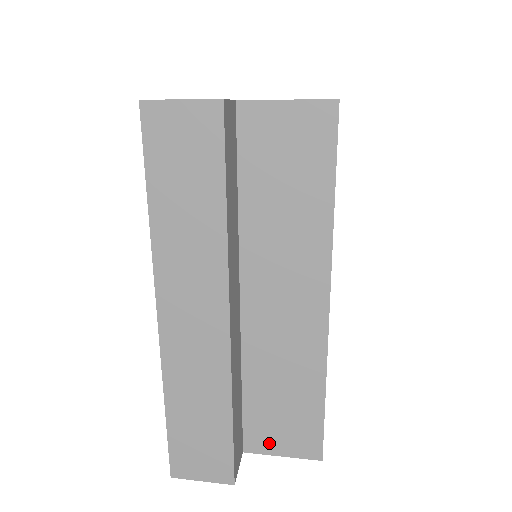
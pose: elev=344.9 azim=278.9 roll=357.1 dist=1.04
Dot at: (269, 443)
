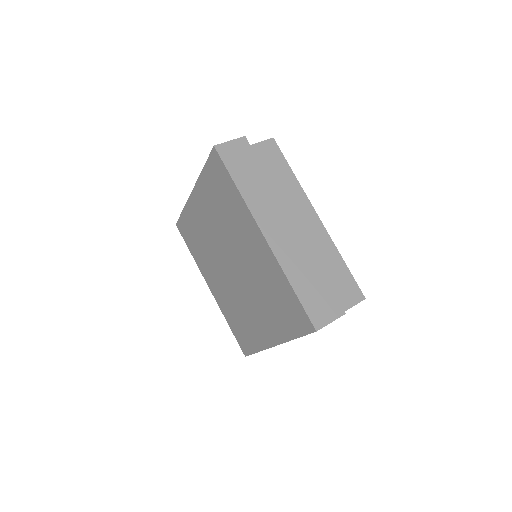
Dot at: (340, 304)
